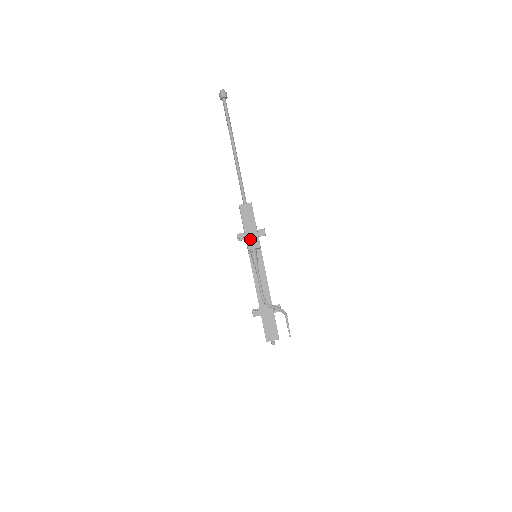
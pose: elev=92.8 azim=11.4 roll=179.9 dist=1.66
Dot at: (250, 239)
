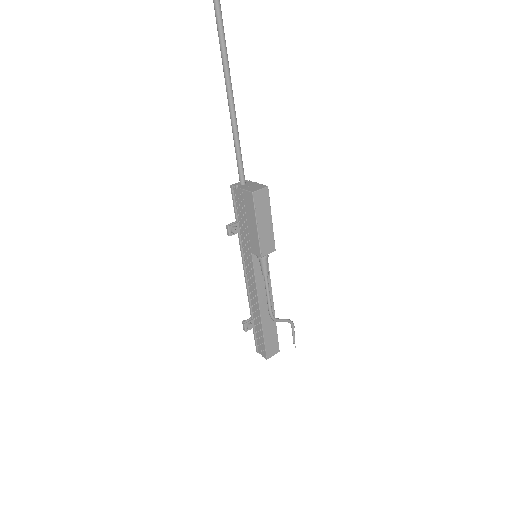
Dot at: (264, 242)
